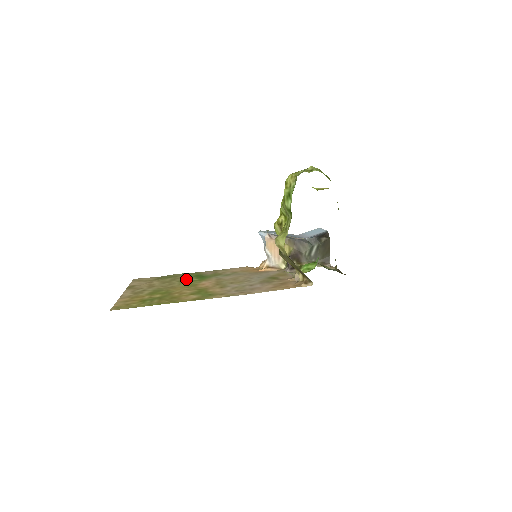
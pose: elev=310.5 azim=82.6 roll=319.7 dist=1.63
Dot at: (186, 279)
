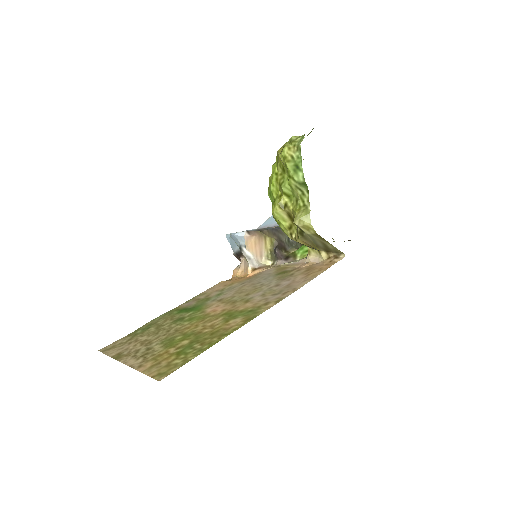
Dot at: (177, 318)
